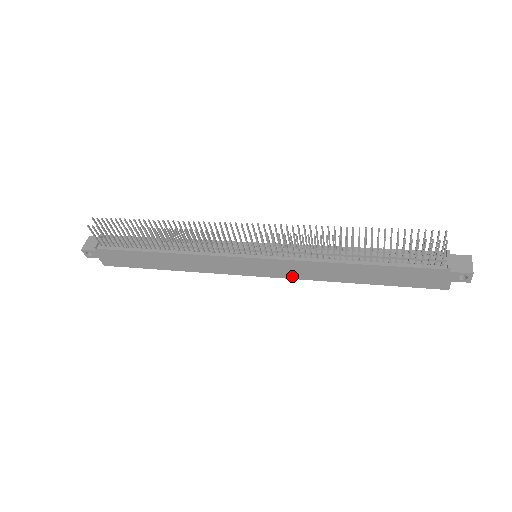
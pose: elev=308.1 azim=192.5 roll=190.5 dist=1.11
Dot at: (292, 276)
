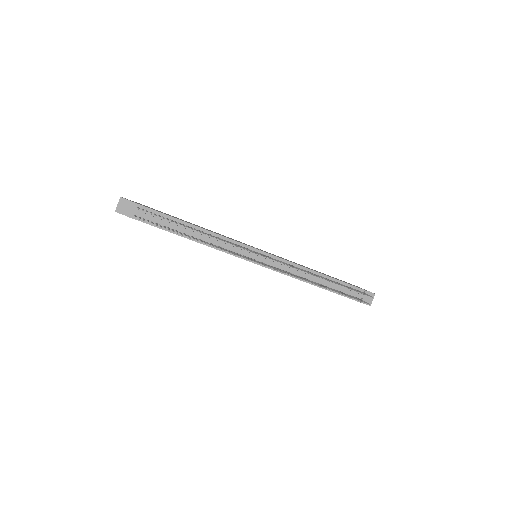
Dot at: occluded
